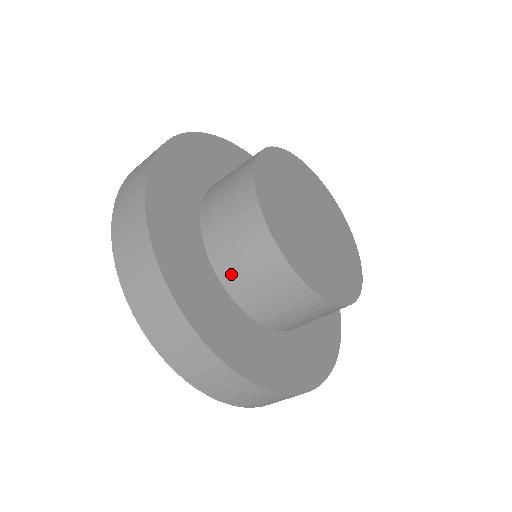
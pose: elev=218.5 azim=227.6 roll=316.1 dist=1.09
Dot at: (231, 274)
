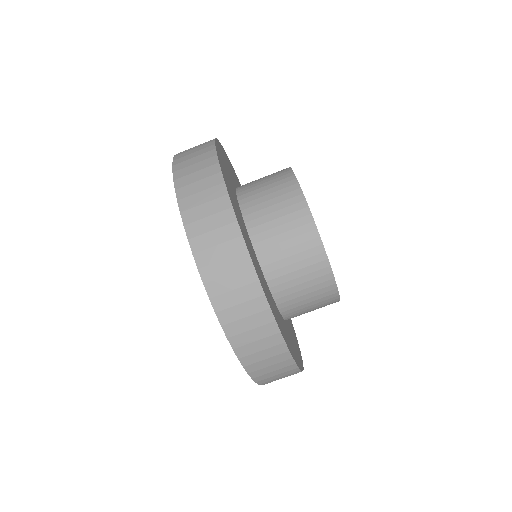
Dot at: (268, 247)
